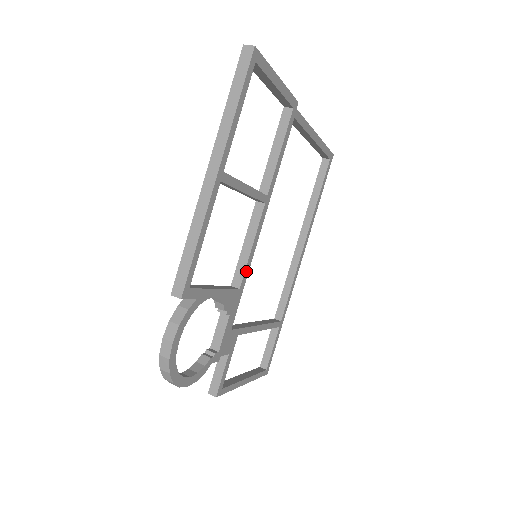
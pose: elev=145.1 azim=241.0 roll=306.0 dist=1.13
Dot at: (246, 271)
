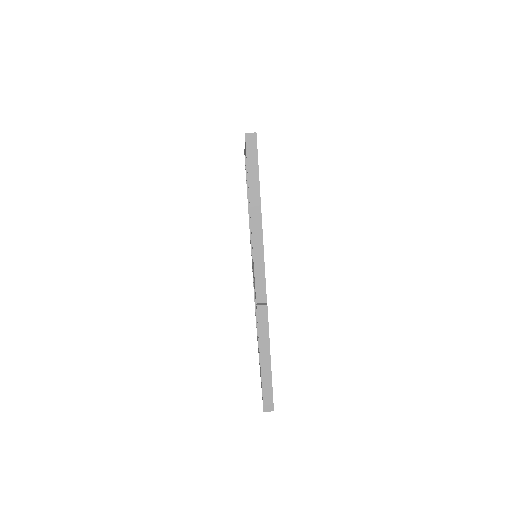
Dot at: occluded
